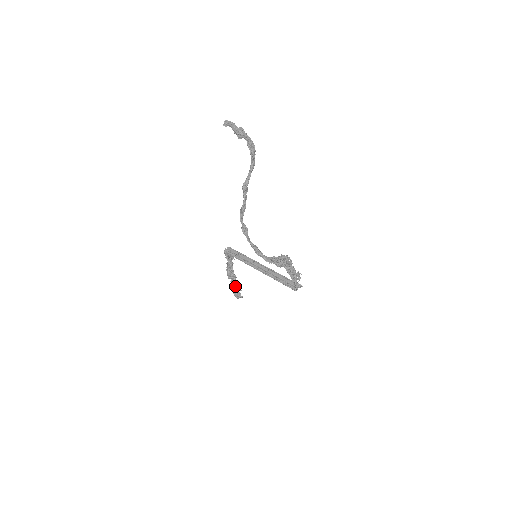
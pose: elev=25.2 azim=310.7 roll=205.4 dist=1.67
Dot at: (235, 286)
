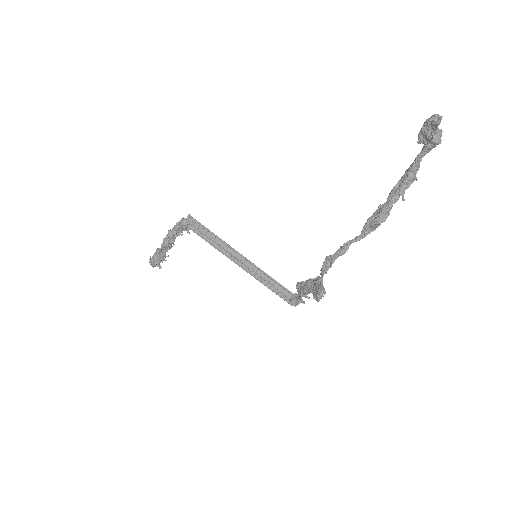
Dot at: (160, 255)
